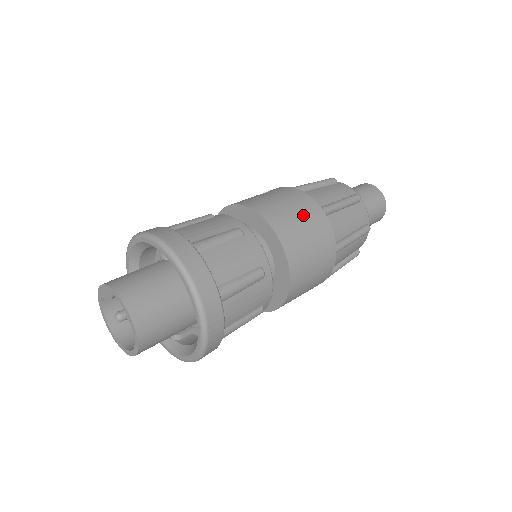
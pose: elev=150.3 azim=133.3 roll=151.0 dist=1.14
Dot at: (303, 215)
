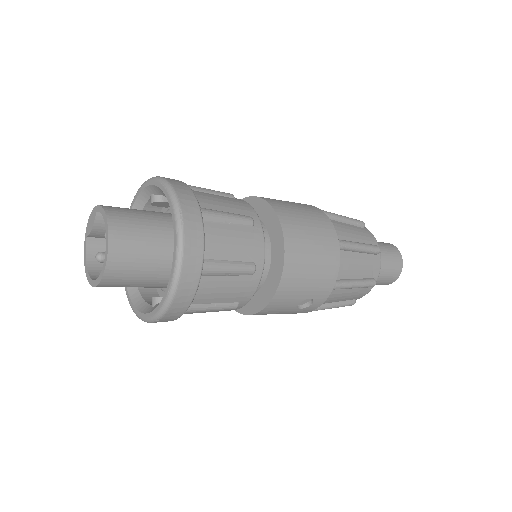
Dot at: (298, 205)
